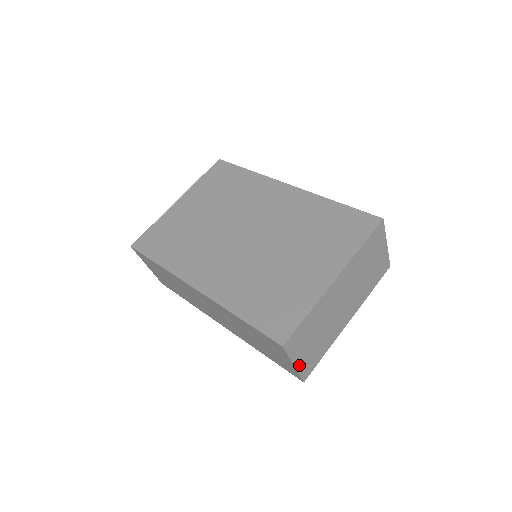
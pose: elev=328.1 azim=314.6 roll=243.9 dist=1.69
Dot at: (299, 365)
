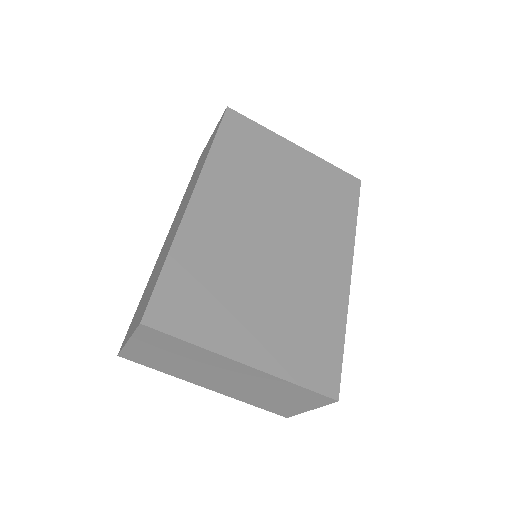
Dot at: (132, 346)
